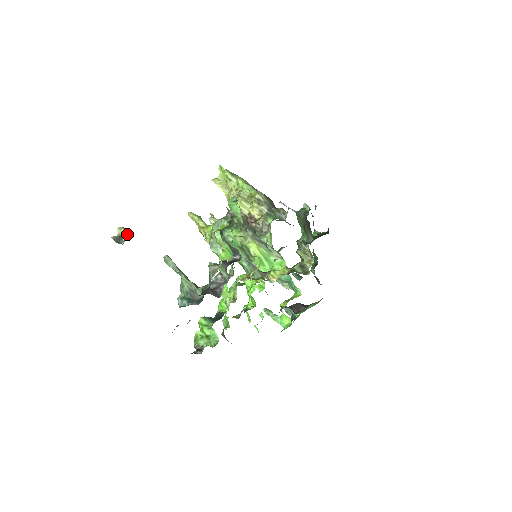
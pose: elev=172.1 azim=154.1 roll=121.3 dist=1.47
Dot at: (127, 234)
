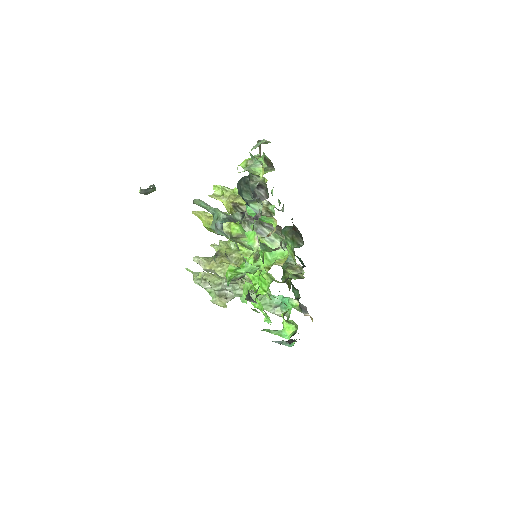
Dot at: (154, 186)
